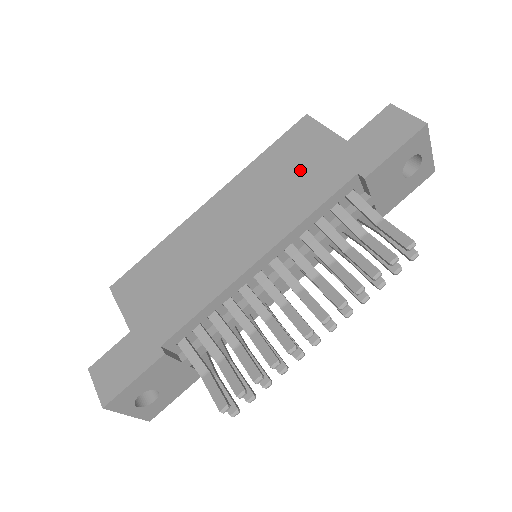
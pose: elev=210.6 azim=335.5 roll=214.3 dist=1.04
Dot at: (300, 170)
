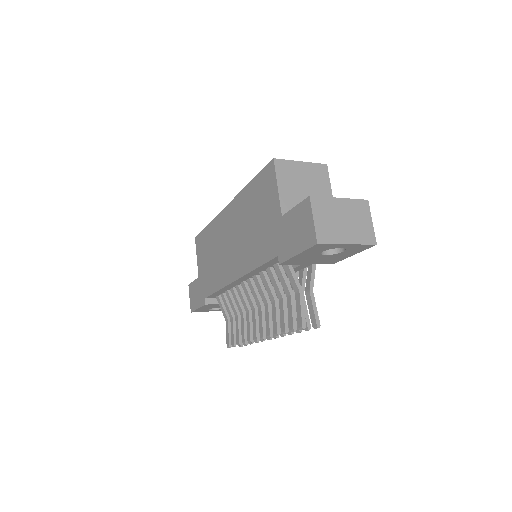
Dot at: (259, 222)
